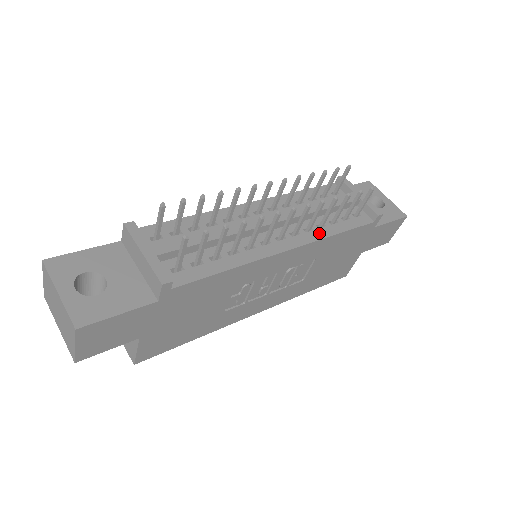
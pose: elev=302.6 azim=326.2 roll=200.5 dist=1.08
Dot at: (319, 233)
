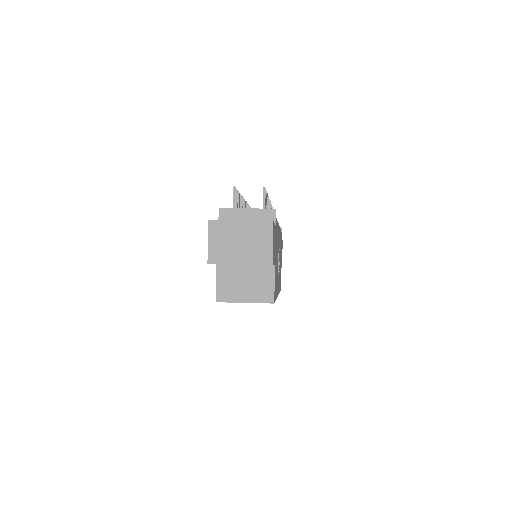
Dot at: occluded
